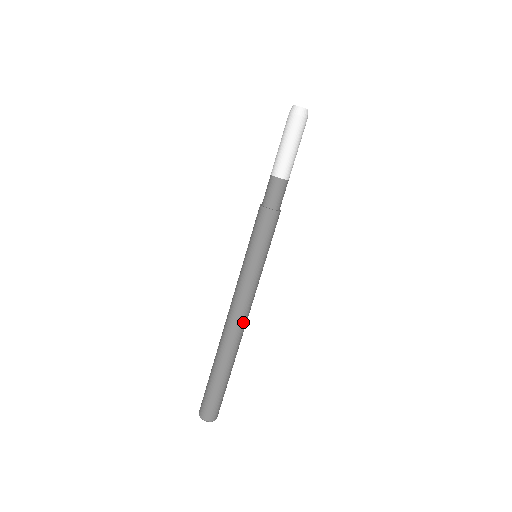
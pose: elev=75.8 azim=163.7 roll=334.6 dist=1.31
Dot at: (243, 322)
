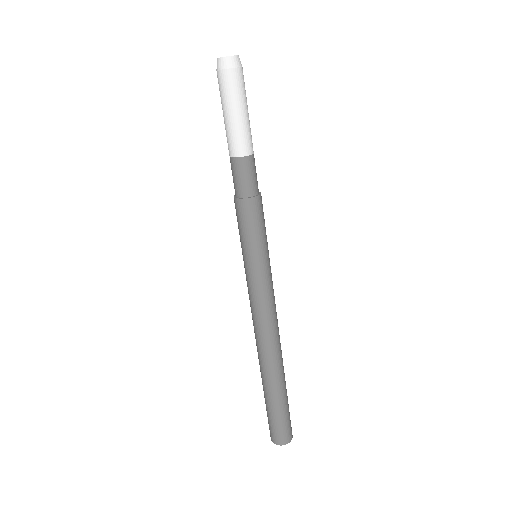
Dot at: (265, 336)
